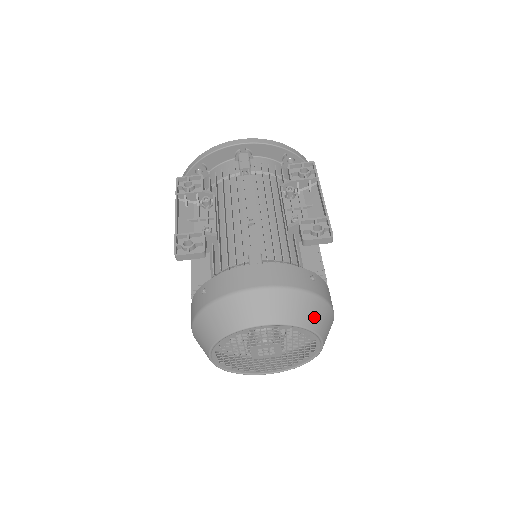
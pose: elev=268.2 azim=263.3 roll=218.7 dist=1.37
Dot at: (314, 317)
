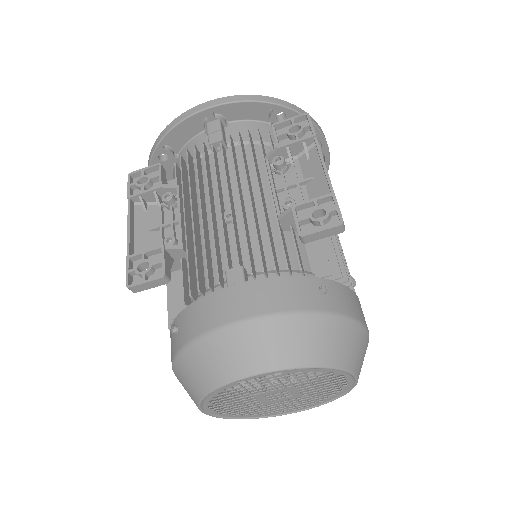
Dot at: (333, 347)
